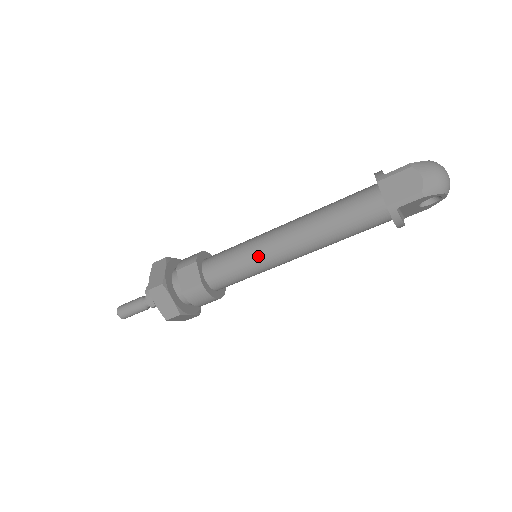
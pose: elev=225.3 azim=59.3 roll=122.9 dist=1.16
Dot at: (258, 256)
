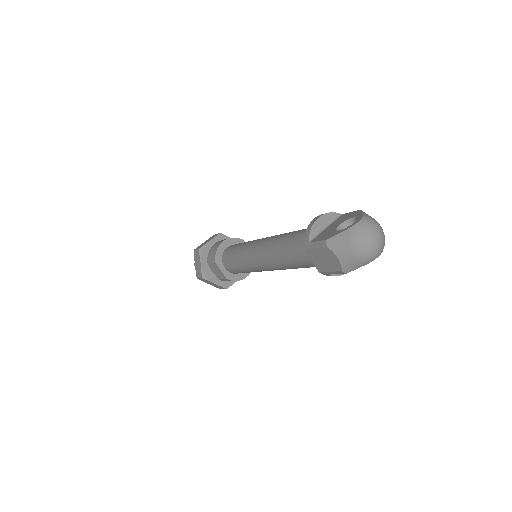
Dot at: (252, 269)
